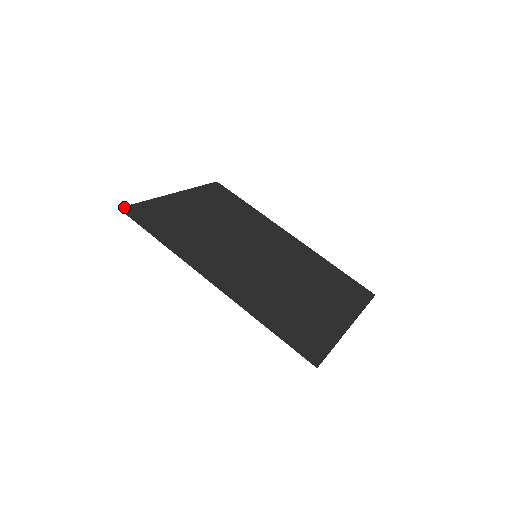
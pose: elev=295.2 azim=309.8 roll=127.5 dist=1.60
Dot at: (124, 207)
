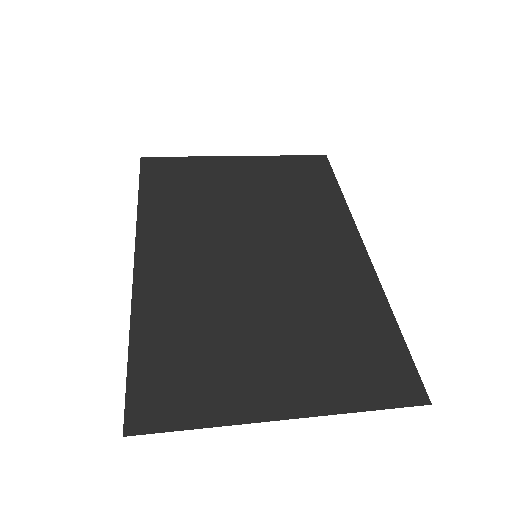
Dot at: (149, 157)
